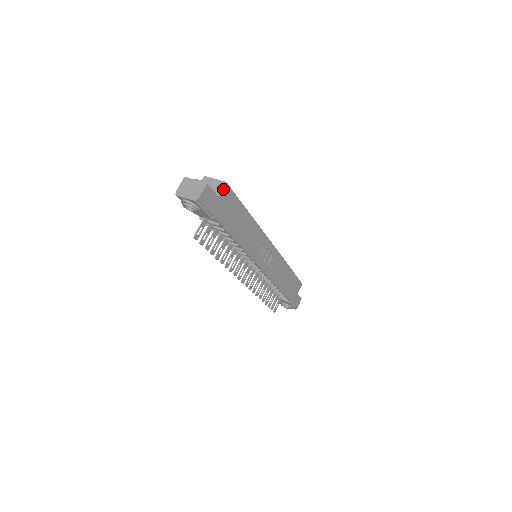
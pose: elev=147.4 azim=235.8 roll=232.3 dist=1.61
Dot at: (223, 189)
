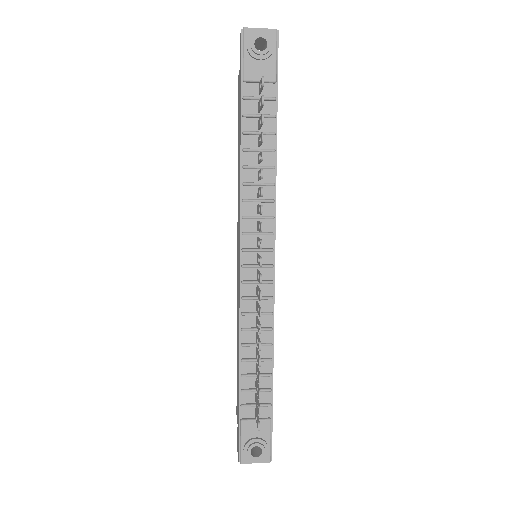
Dot at: occluded
